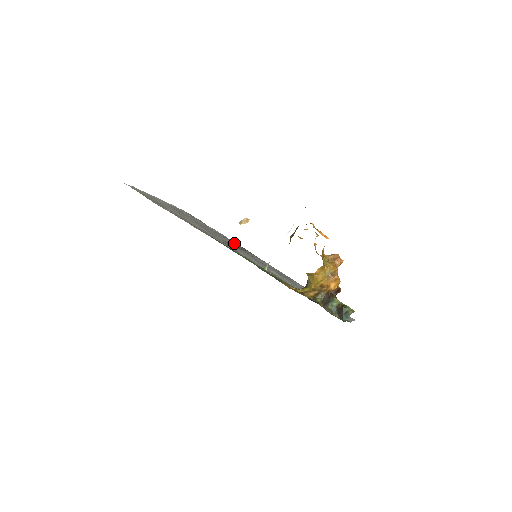
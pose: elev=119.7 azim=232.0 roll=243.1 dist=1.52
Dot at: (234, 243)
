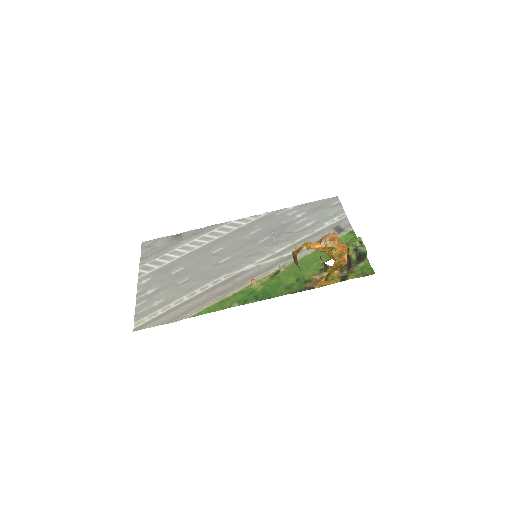
Dot at: (212, 239)
